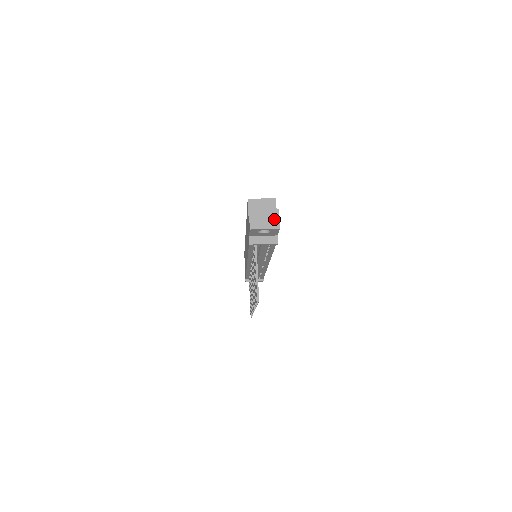
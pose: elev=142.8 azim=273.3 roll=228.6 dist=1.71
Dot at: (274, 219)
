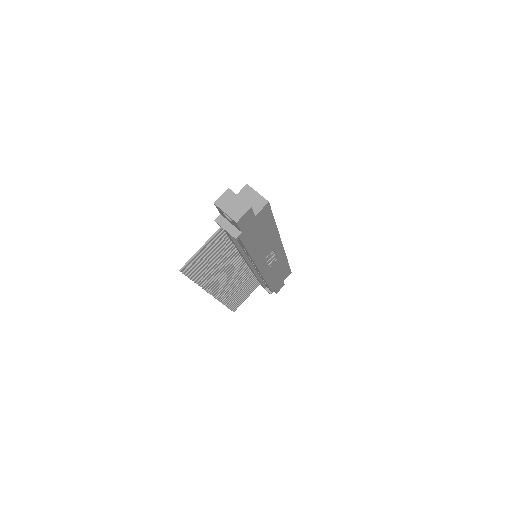
Dot at: (240, 211)
